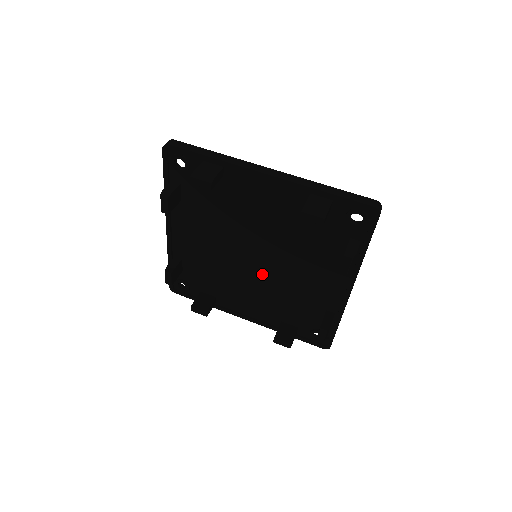
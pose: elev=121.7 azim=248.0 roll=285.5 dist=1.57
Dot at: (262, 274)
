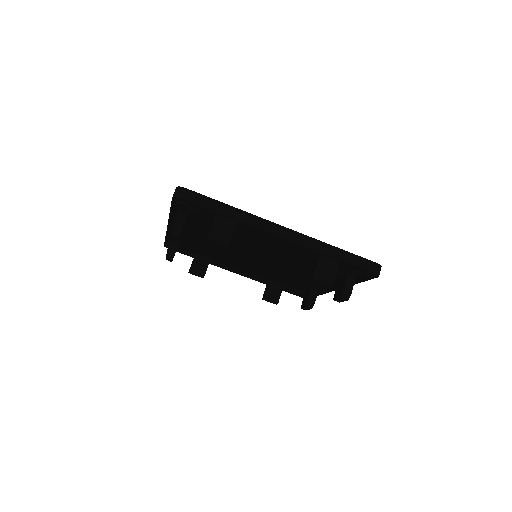
Dot at: (259, 263)
